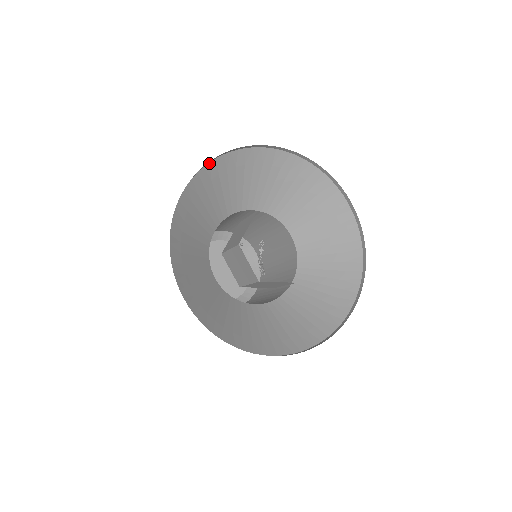
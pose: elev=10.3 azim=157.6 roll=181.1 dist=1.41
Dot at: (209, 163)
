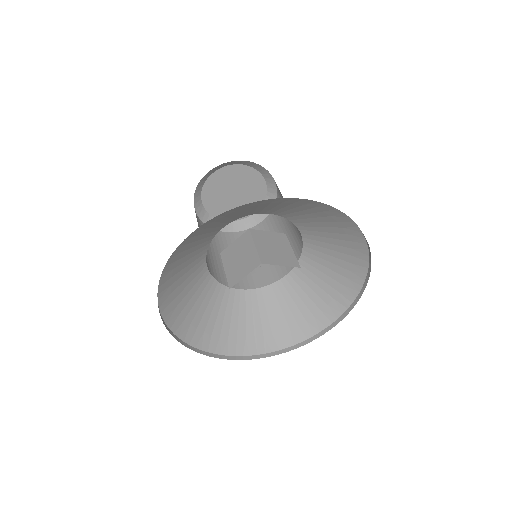
Dot at: (225, 212)
